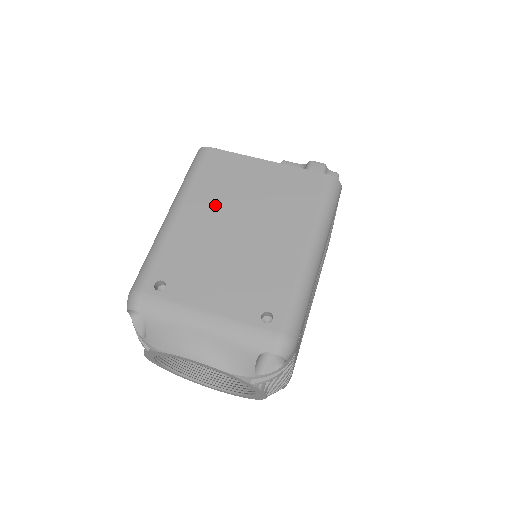
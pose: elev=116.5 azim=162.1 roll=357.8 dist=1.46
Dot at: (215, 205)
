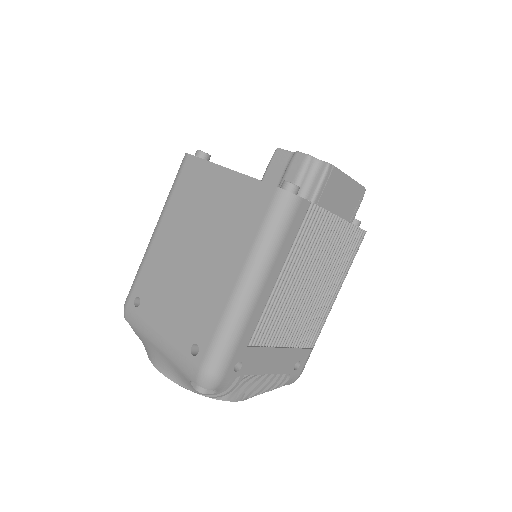
Dot at: (181, 223)
